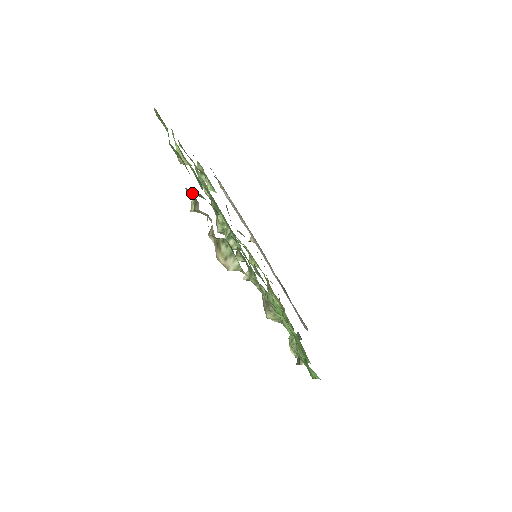
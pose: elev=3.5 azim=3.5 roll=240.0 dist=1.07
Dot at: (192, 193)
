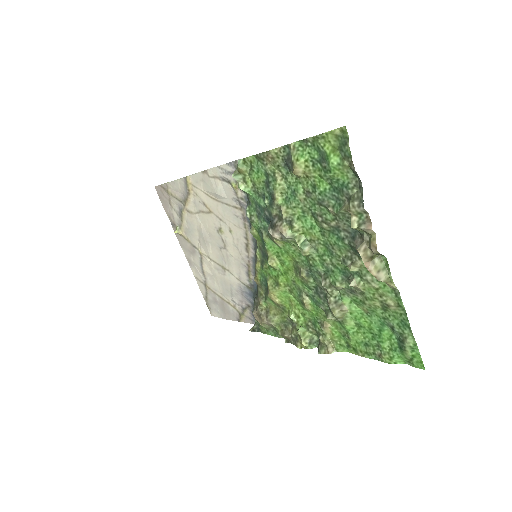
Dot at: (364, 214)
